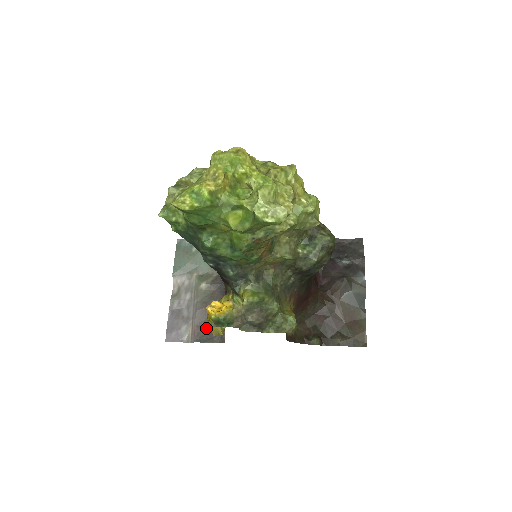
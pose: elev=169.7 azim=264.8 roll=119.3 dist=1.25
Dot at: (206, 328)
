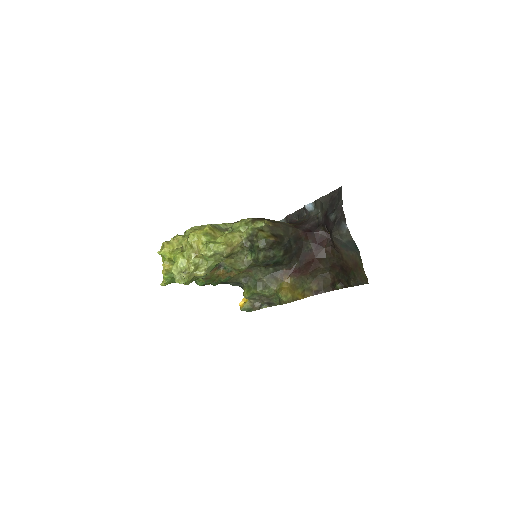
Dot at: occluded
